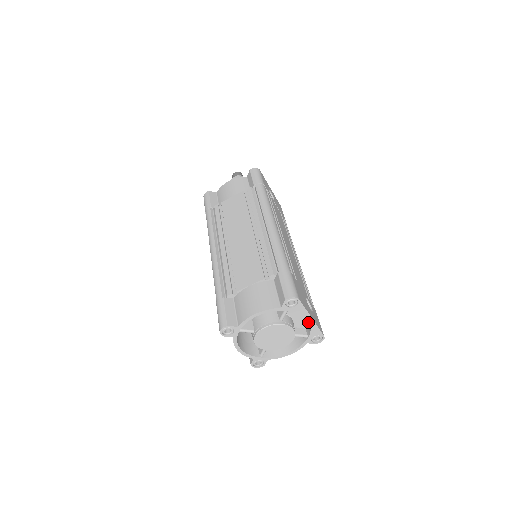
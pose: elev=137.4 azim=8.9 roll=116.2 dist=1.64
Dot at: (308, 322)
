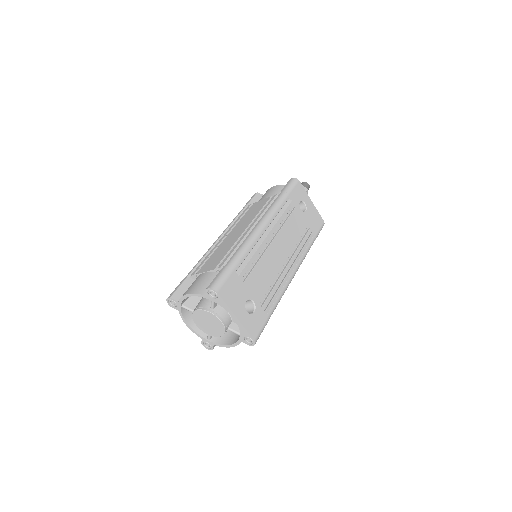
Dot at: occluded
